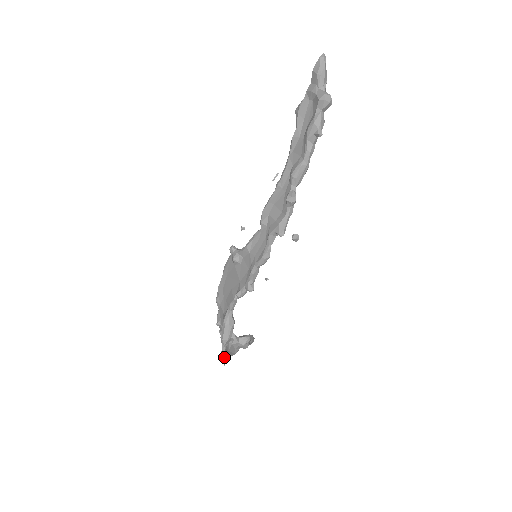
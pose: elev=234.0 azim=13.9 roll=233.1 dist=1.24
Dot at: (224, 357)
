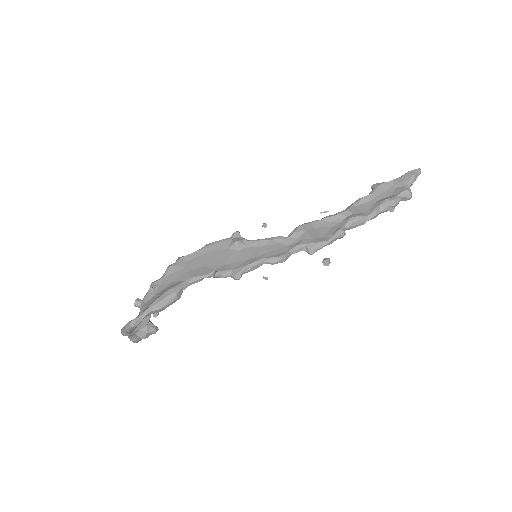
Dot at: (131, 325)
